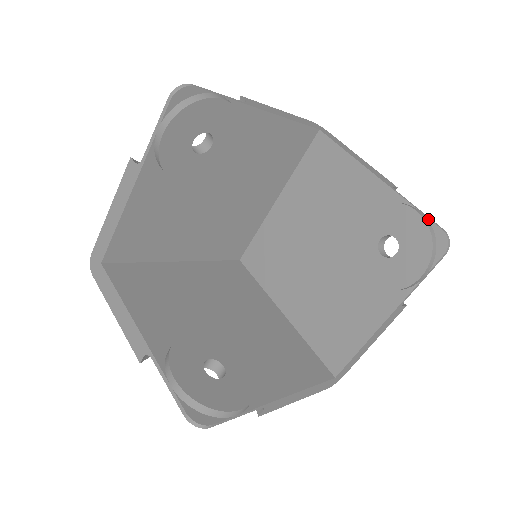
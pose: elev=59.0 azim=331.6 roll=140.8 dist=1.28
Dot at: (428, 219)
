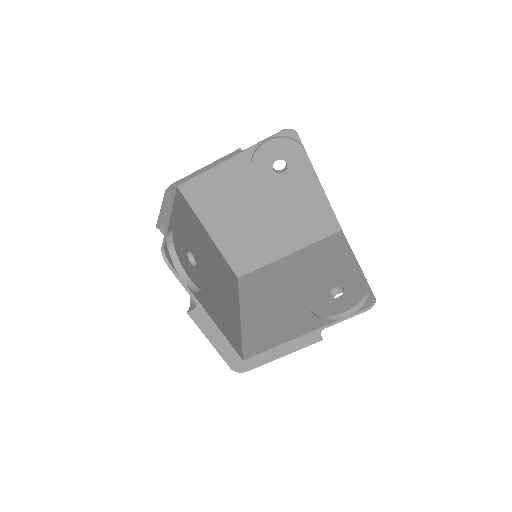
Dot at: (370, 288)
